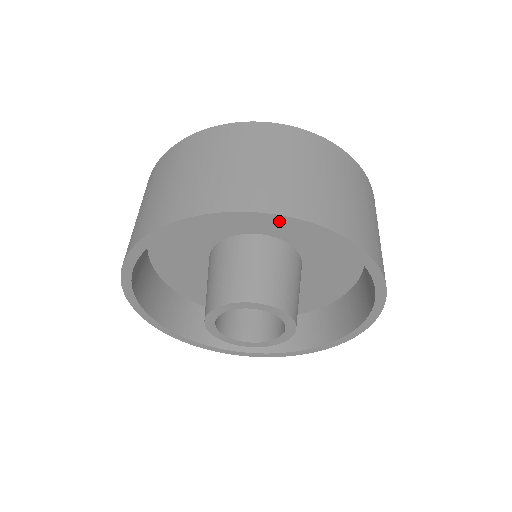
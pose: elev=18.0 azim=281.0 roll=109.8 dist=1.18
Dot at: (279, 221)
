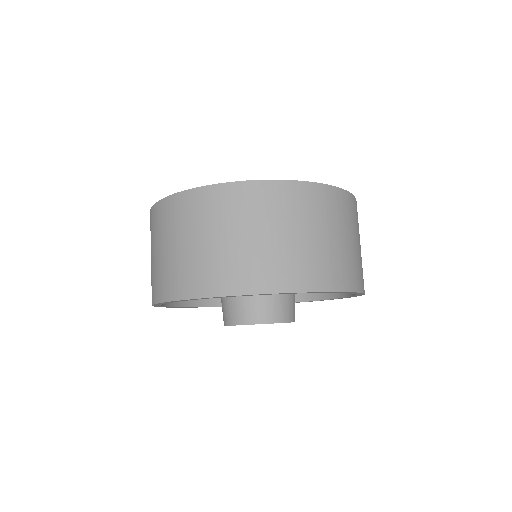
Dot at: (338, 292)
